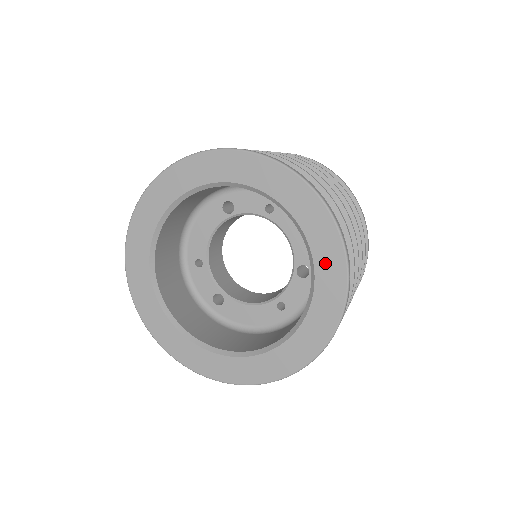
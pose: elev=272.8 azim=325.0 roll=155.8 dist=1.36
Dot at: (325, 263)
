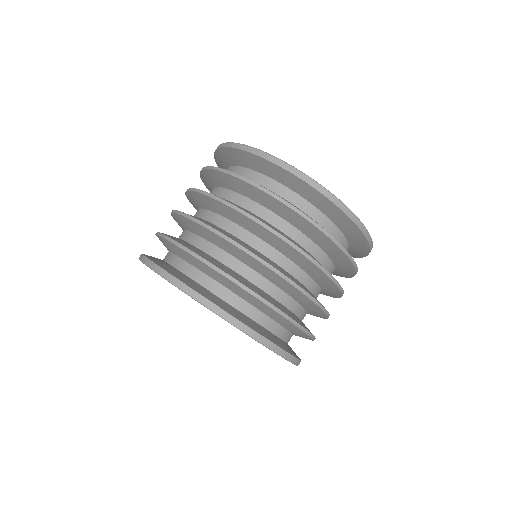
Dot at: occluded
